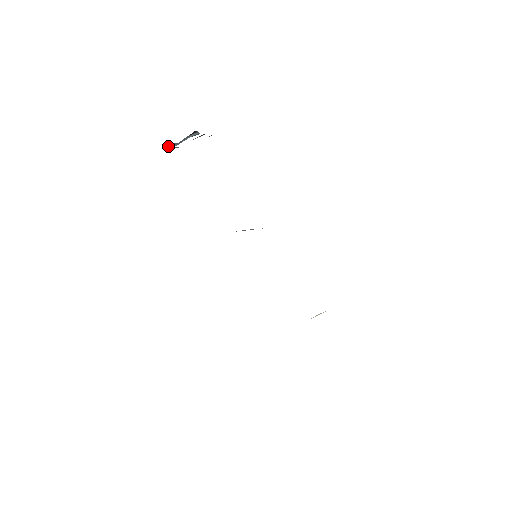
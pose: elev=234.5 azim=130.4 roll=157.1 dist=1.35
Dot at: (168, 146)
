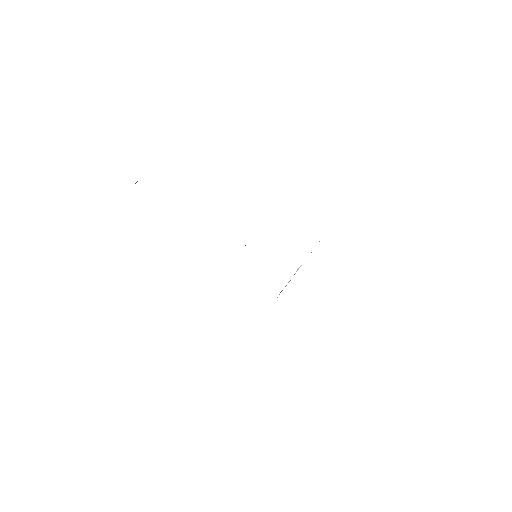
Dot at: occluded
